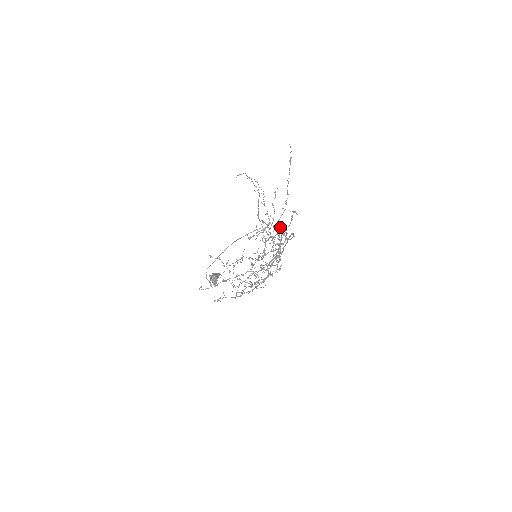
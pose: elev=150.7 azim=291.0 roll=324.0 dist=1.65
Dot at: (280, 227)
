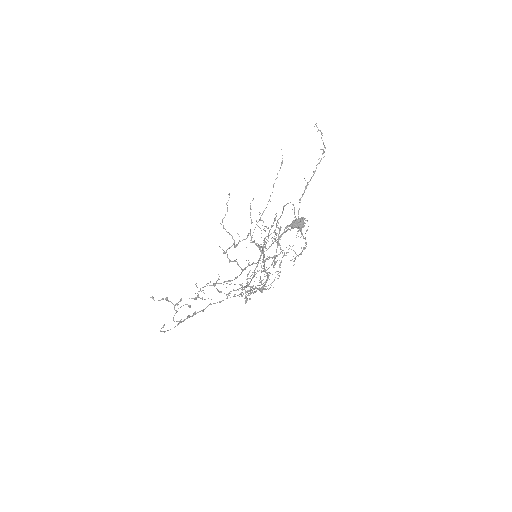
Dot at: occluded
